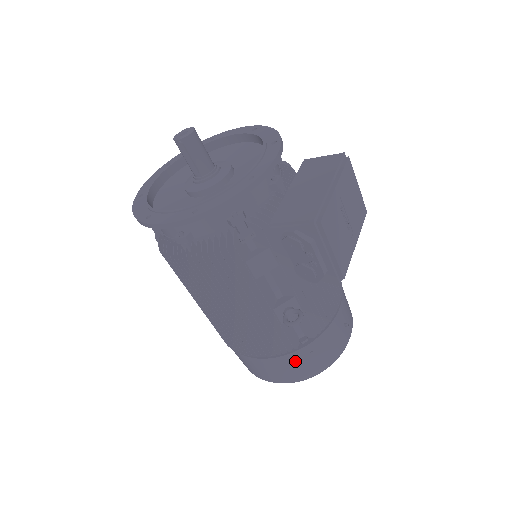
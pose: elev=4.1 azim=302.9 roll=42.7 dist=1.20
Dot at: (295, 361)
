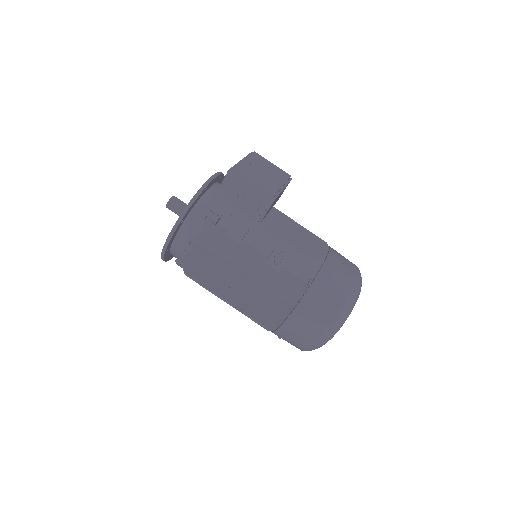
Dot at: (313, 301)
